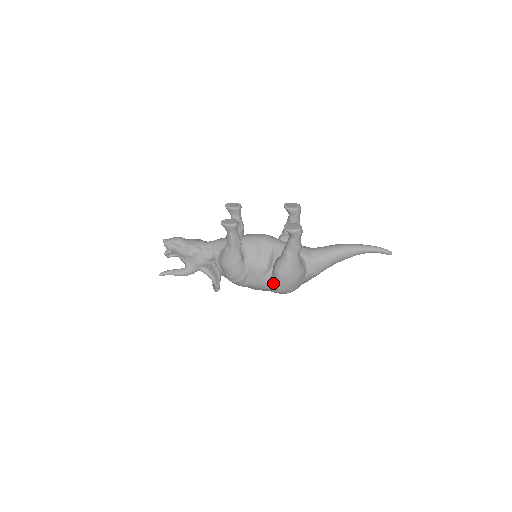
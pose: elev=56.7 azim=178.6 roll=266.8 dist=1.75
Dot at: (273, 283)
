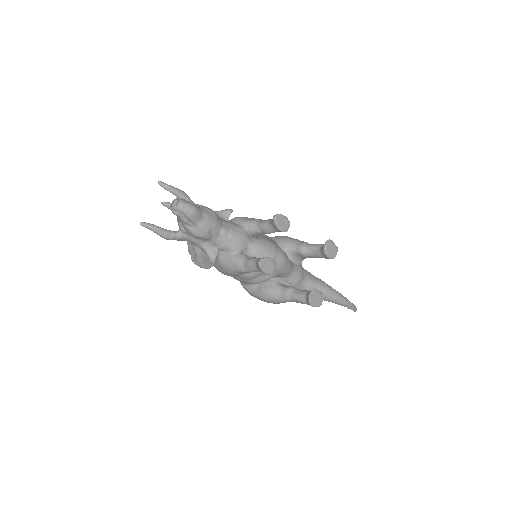
Dot at: (251, 292)
